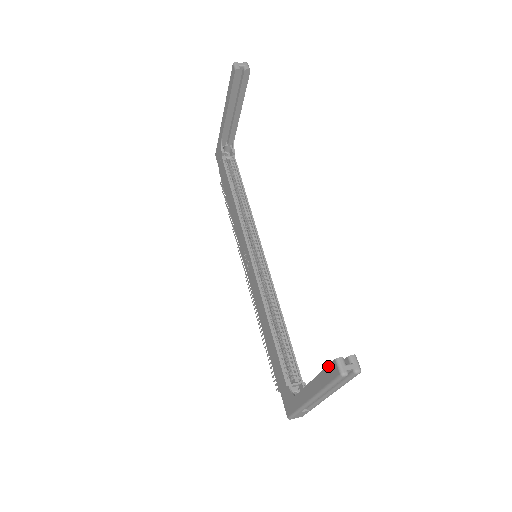
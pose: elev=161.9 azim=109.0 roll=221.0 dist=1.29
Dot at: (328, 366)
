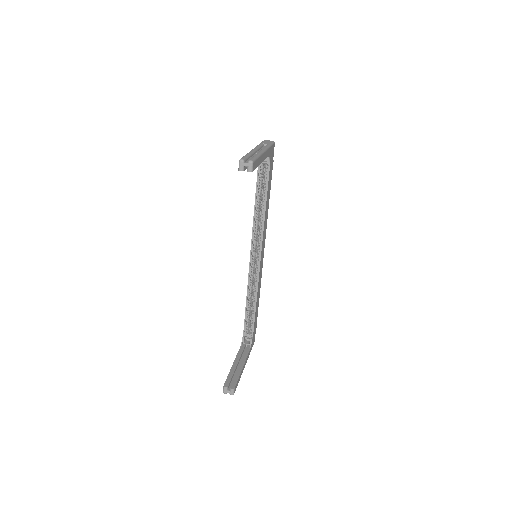
Dot at: (226, 380)
